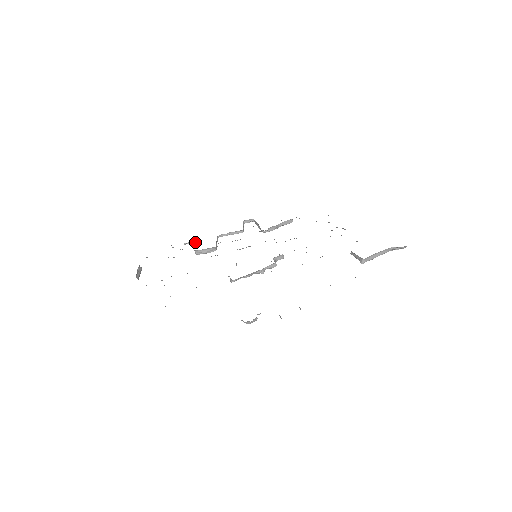
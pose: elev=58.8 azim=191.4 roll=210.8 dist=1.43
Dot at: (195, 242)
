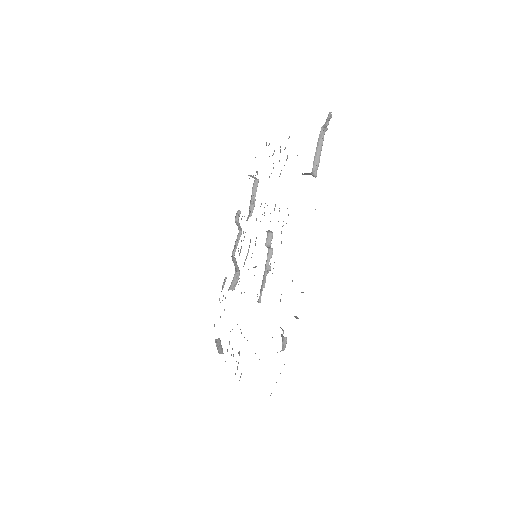
Dot at: (226, 278)
